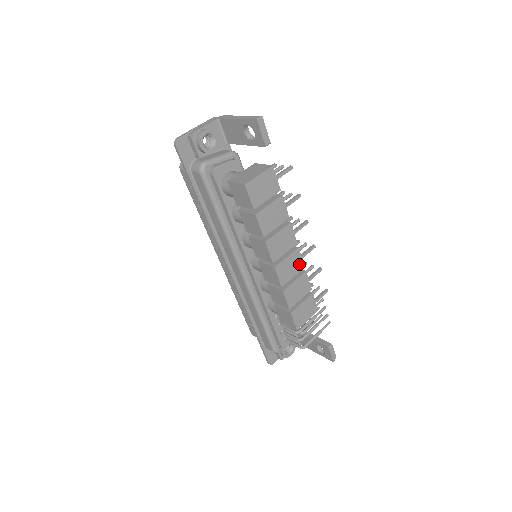
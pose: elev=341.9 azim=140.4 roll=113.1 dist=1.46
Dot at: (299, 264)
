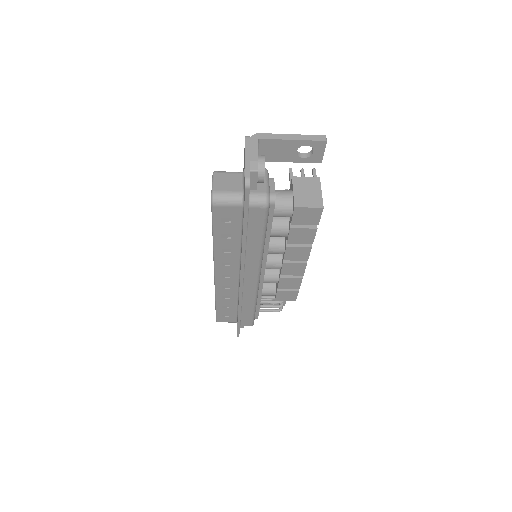
Dot at: occluded
